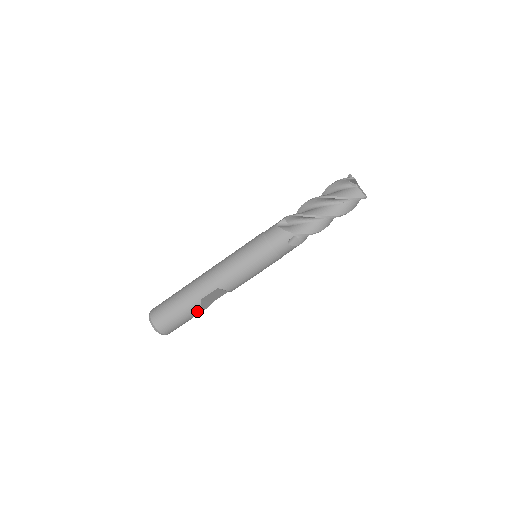
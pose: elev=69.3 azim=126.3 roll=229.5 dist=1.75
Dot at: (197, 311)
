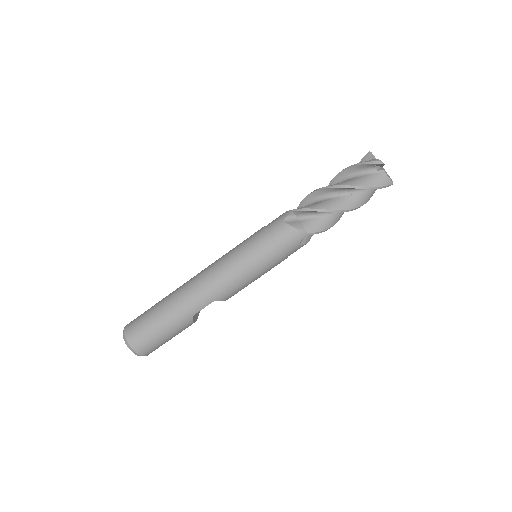
Dot at: (187, 327)
